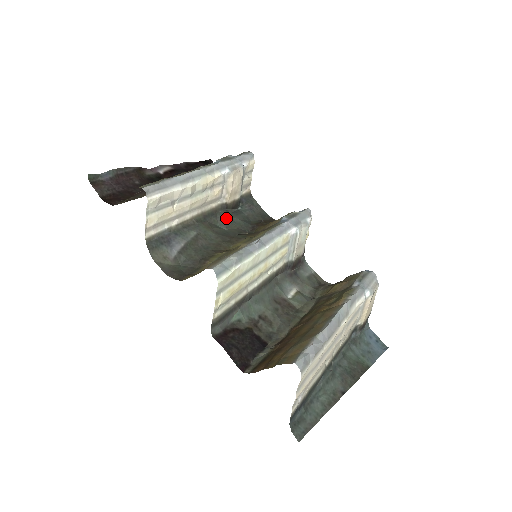
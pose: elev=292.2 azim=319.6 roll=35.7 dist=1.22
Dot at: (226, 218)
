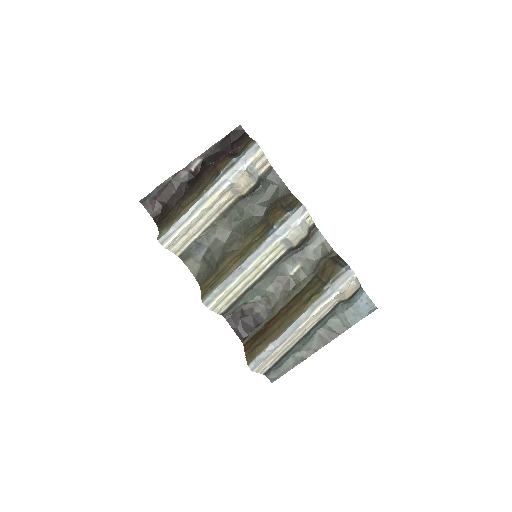
Dot at: (244, 207)
